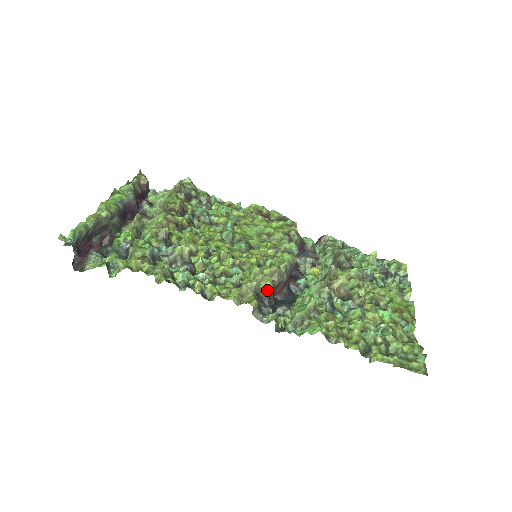
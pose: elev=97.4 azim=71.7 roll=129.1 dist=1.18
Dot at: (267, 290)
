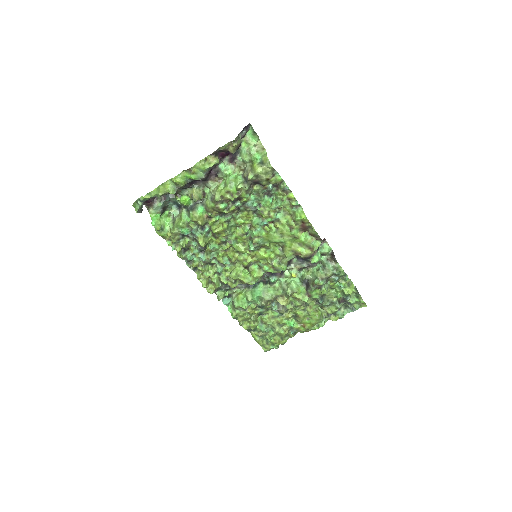
Dot at: (230, 286)
